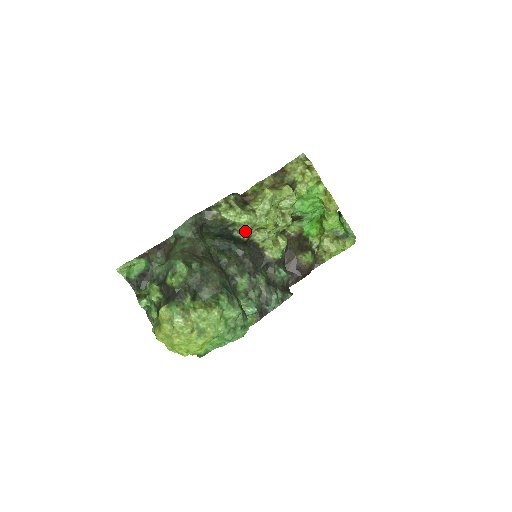
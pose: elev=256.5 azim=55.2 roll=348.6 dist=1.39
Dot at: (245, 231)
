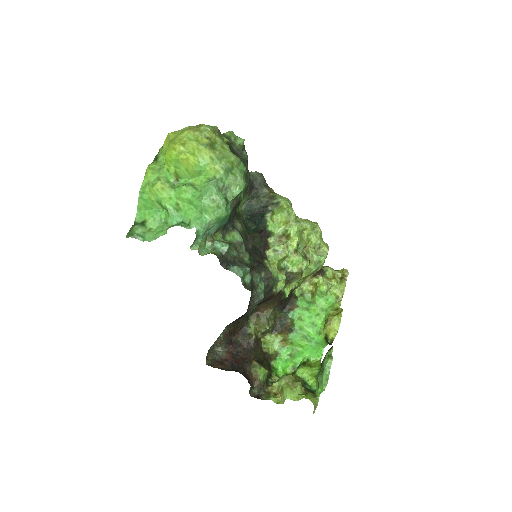
Dot at: (280, 214)
